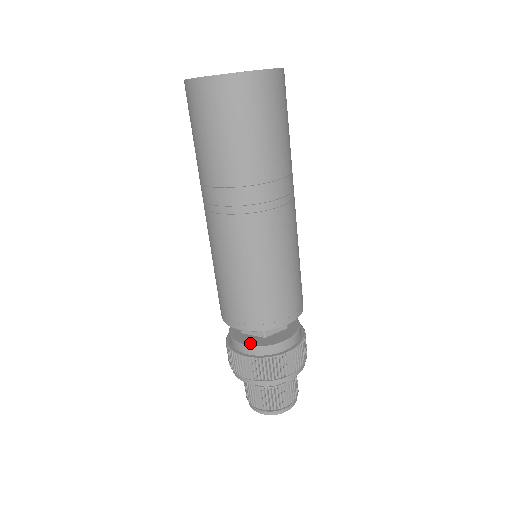
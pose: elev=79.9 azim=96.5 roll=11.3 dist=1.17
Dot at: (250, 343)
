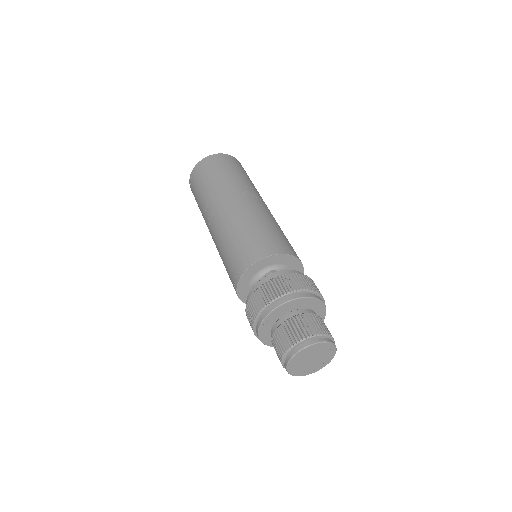
Dot at: (261, 282)
